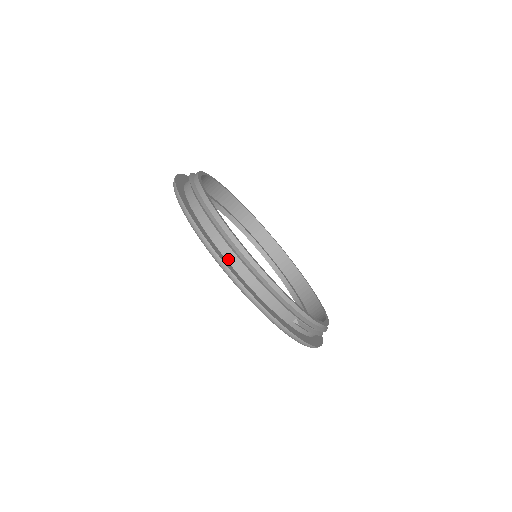
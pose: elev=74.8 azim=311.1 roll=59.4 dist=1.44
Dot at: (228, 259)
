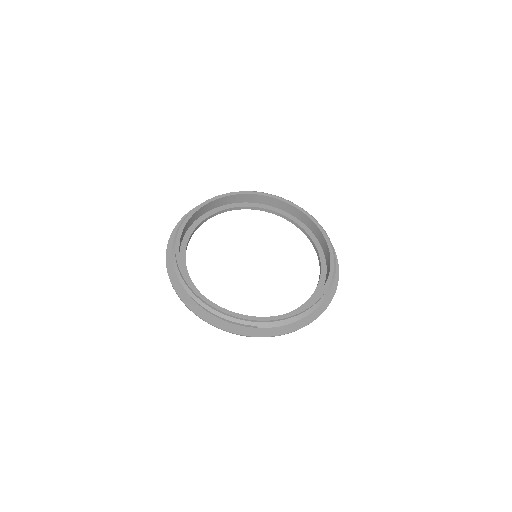
Dot at: (193, 299)
